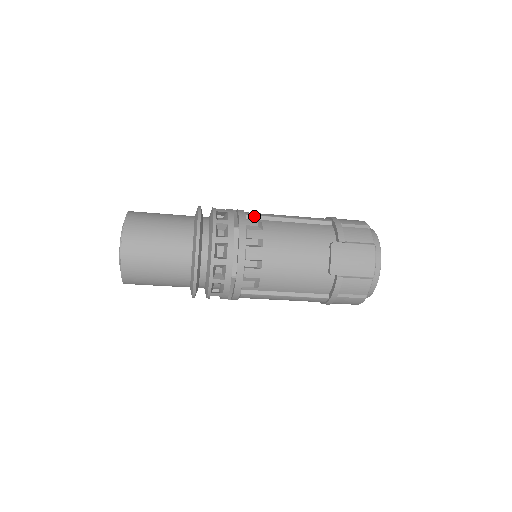
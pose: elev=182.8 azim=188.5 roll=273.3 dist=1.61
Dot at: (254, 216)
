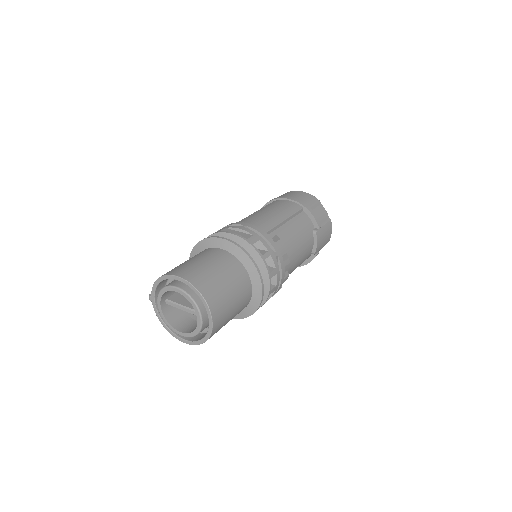
Dot at: (269, 231)
